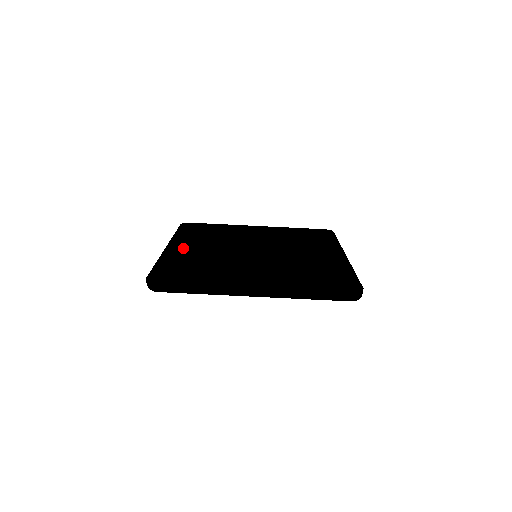
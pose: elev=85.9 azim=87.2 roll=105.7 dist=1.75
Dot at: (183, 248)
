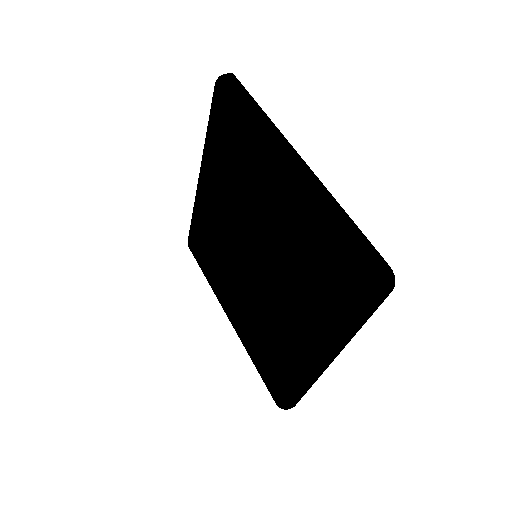
Dot at: occluded
